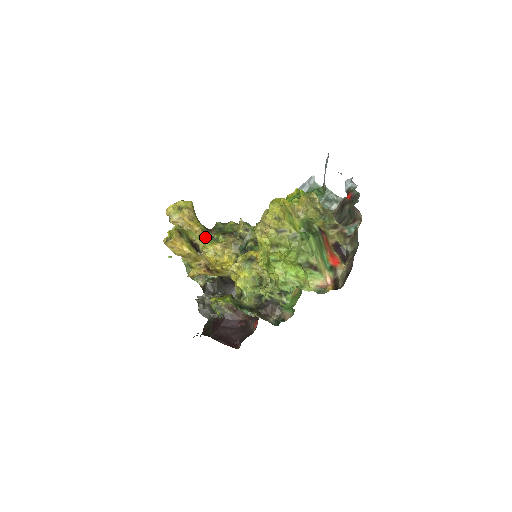
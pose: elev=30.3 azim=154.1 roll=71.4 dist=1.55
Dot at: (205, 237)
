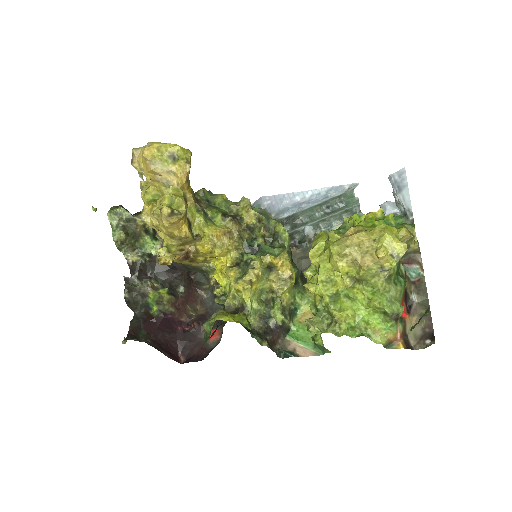
Dot at: (199, 212)
